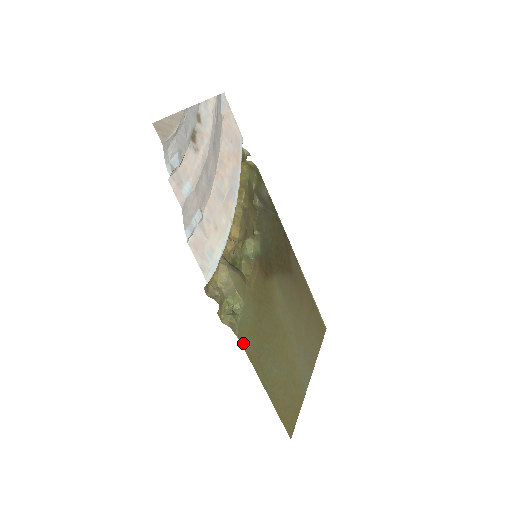
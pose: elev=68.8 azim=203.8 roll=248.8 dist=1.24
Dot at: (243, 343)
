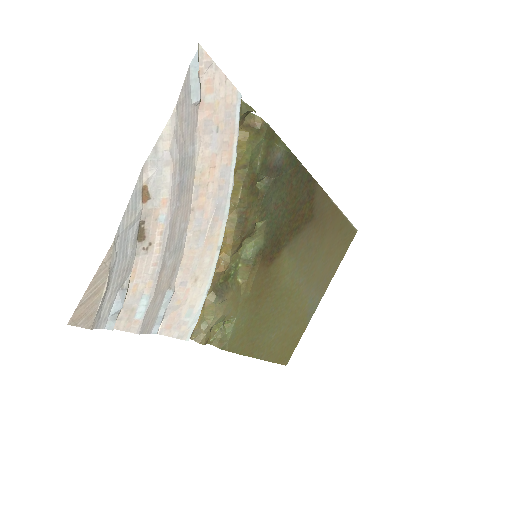
Dot at: (234, 349)
